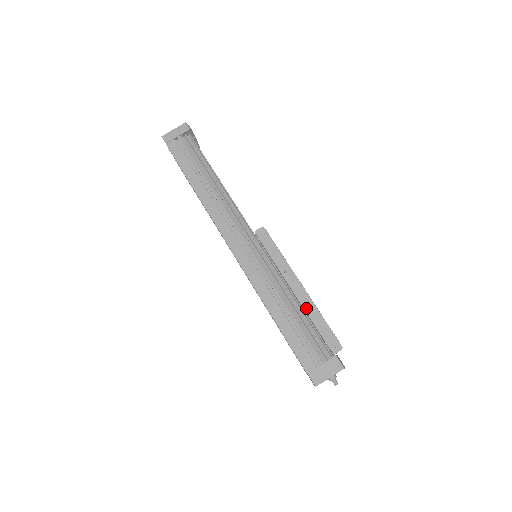
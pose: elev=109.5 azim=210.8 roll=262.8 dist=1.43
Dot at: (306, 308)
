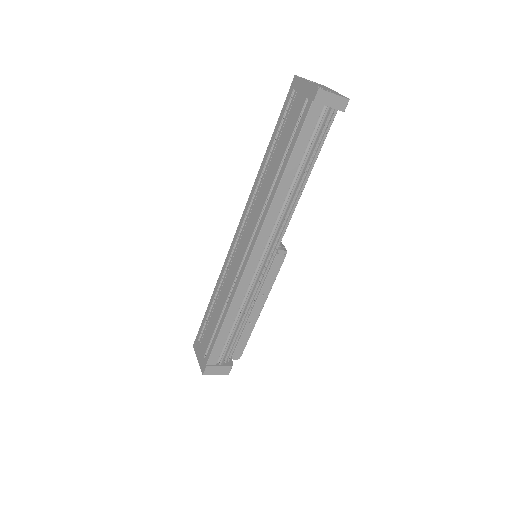
Dot at: (248, 326)
